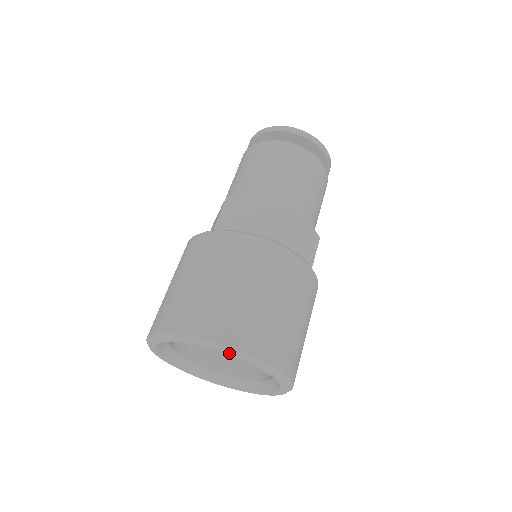
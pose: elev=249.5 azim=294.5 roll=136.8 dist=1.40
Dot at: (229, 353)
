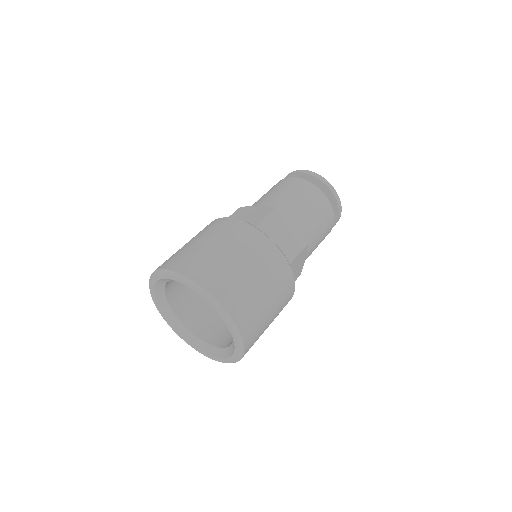
Dot at: (231, 327)
